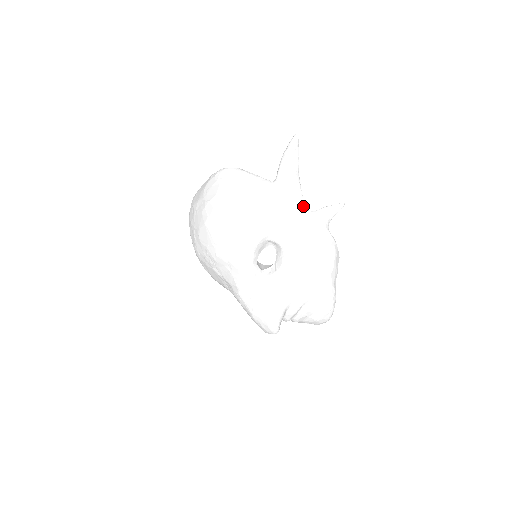
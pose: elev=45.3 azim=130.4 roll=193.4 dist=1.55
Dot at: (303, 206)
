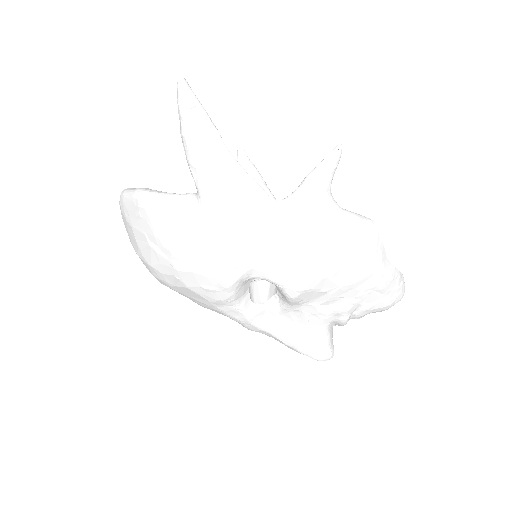
Dot at: (269, 201)
